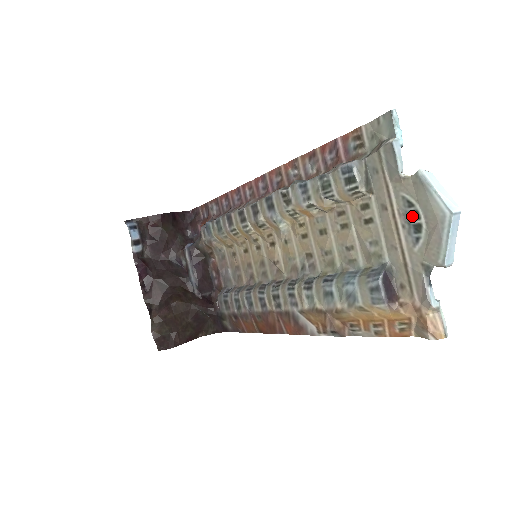
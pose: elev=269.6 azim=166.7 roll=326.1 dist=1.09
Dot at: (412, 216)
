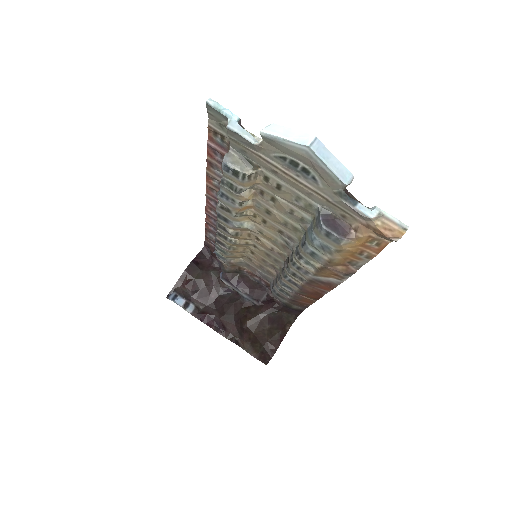
Dot at: (293, 166)
